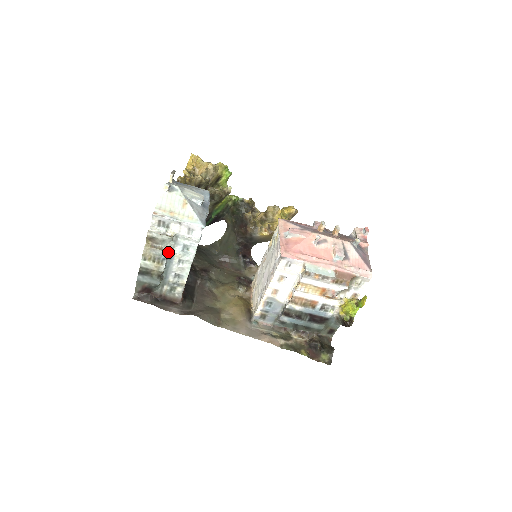
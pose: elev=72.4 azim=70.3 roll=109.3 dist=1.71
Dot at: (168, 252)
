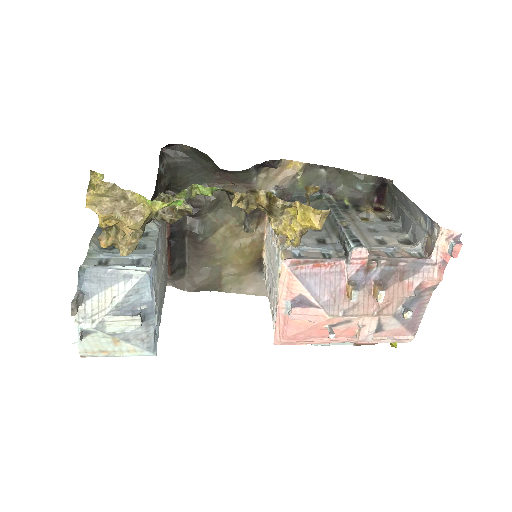
Dot at: occluded
